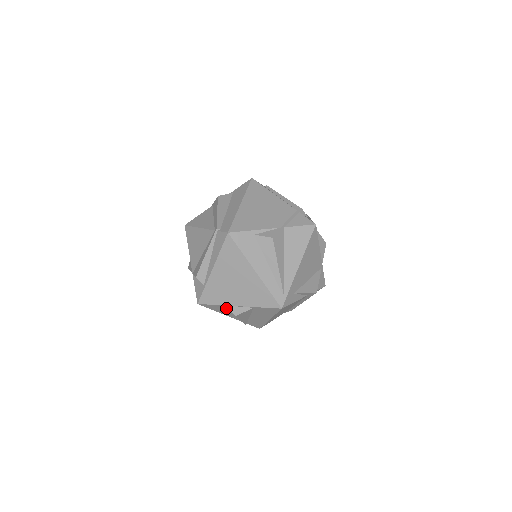
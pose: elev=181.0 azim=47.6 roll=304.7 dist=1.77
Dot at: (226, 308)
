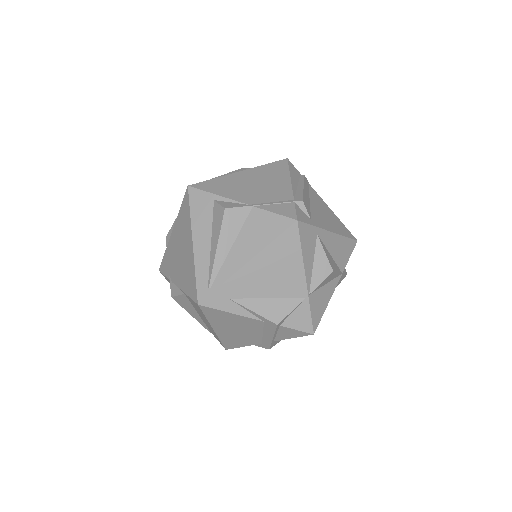
Dot at: occluded
